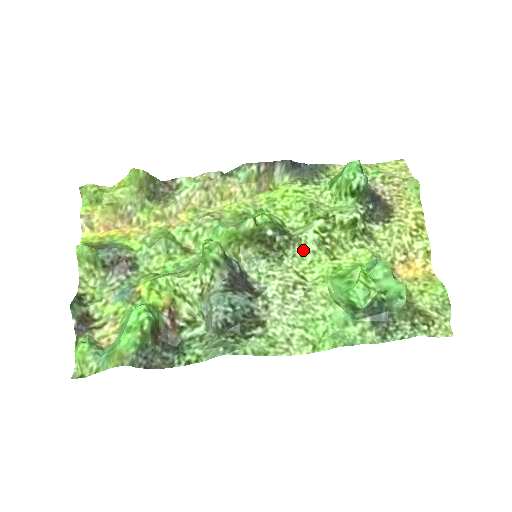
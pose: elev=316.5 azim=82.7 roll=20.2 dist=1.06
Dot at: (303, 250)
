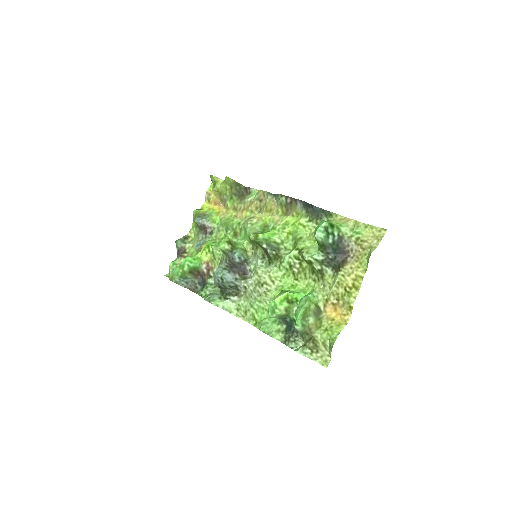
Dot at: (281, 265)
